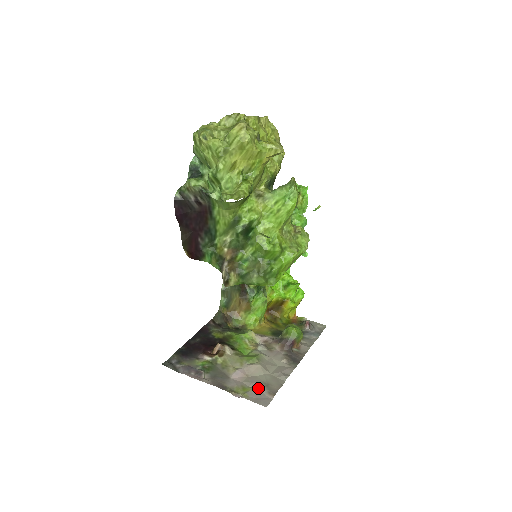
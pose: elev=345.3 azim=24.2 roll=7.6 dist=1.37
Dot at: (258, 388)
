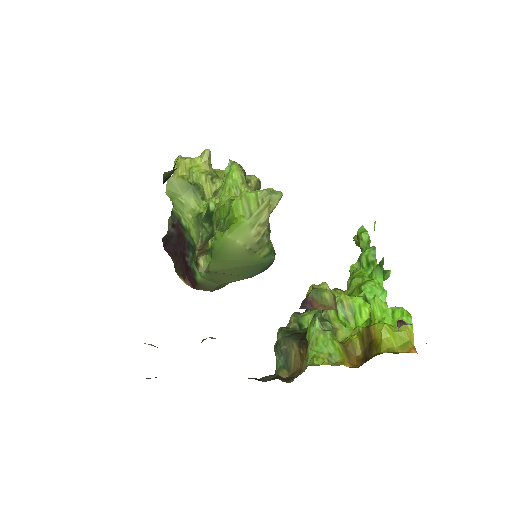
Dot at: occluded
